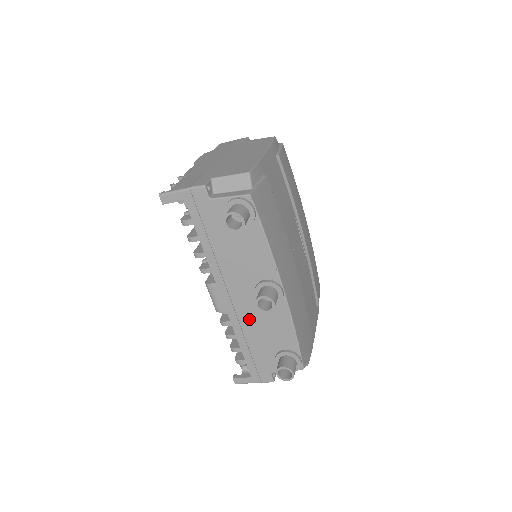
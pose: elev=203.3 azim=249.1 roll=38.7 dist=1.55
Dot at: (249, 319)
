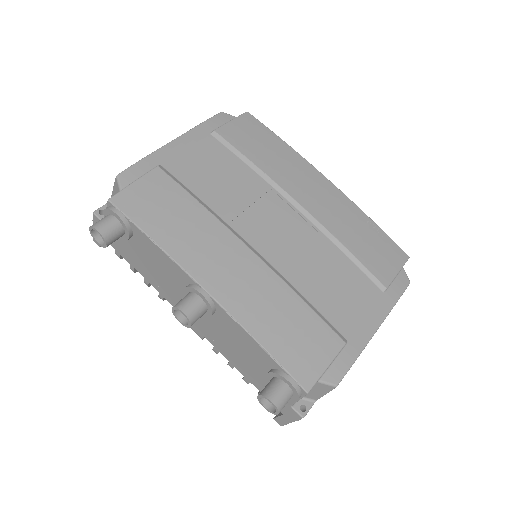
Dot at: (220, 339)
